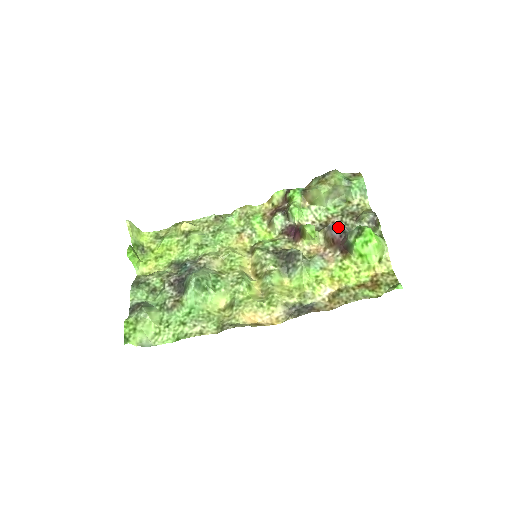
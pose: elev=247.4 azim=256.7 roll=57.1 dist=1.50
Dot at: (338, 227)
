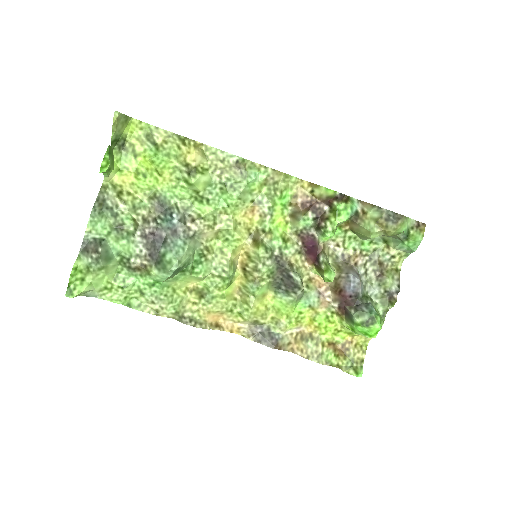
Dot at: (356, 286)
